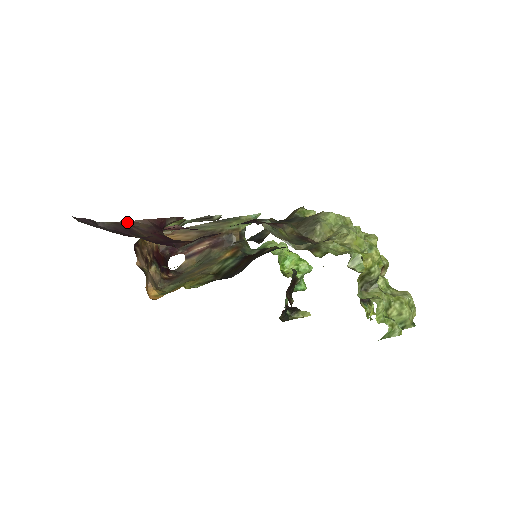
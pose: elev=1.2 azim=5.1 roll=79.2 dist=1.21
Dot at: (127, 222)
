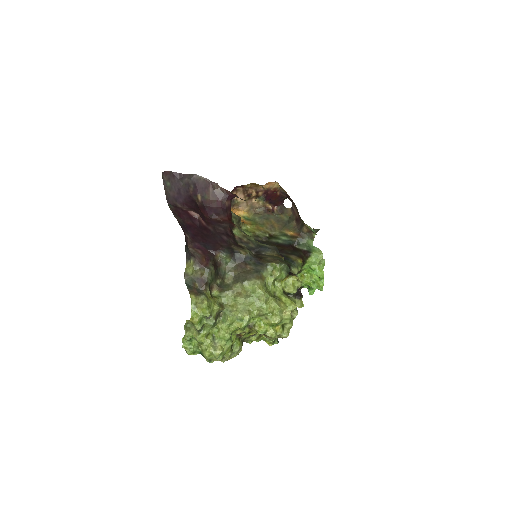
Dot at: (213, 182)
